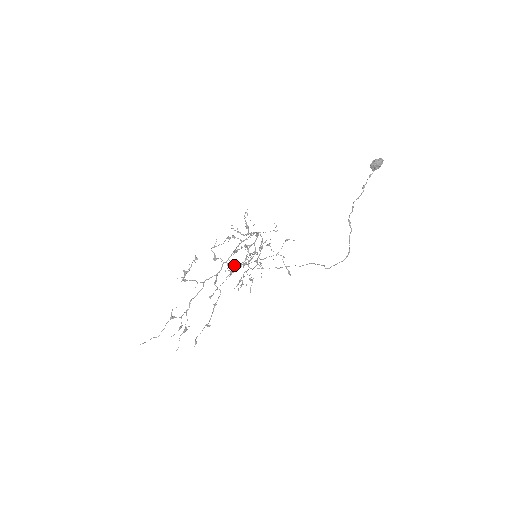
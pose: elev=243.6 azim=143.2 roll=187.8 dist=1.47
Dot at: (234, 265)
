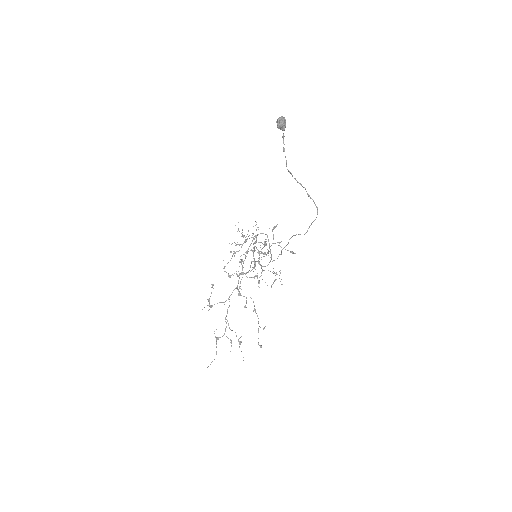
Dot at: (244, 273)
